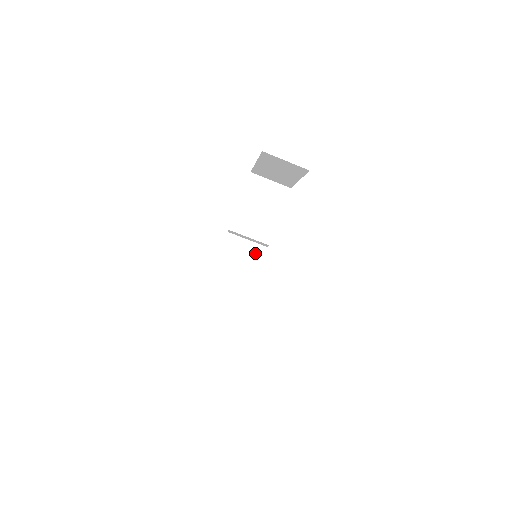
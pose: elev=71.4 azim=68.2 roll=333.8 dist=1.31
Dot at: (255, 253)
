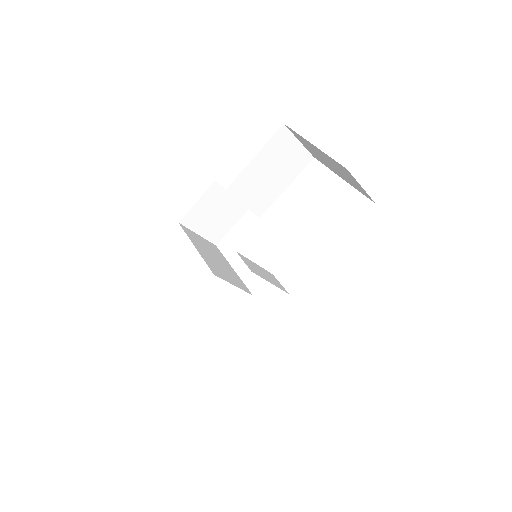
Dot at: (234, 212)
